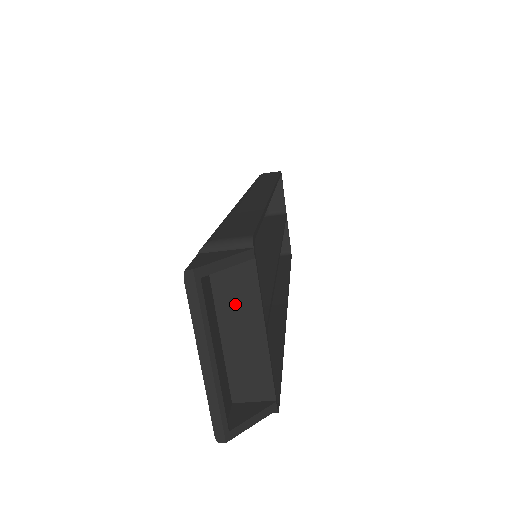
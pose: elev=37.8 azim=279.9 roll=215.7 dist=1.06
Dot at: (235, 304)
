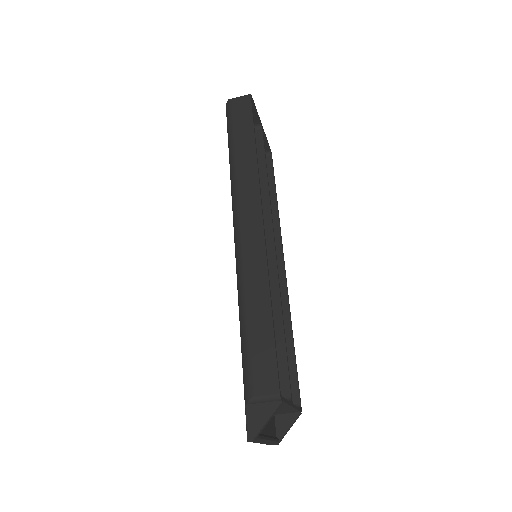
Dot at: occluded
